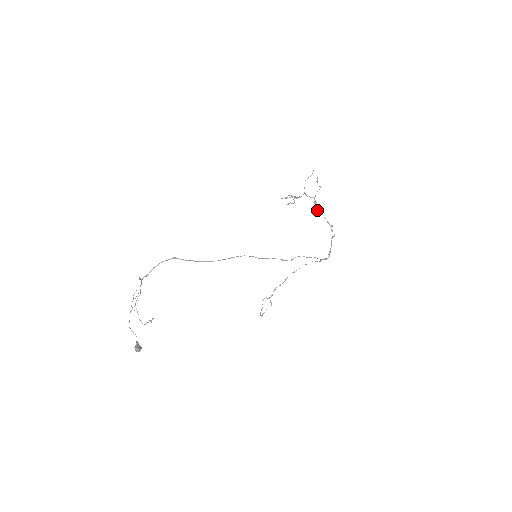
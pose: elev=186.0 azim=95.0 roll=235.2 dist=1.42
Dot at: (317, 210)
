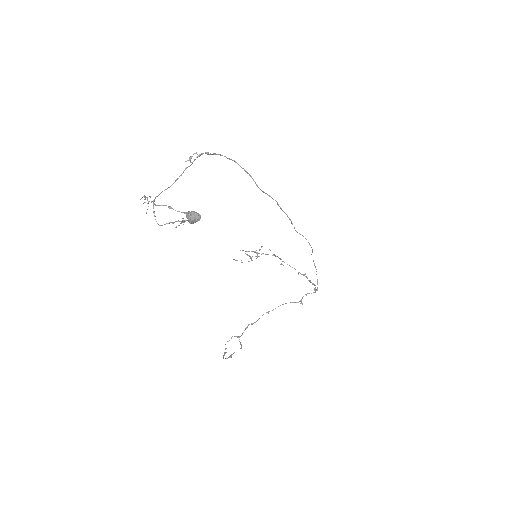
Dot at: occluded
